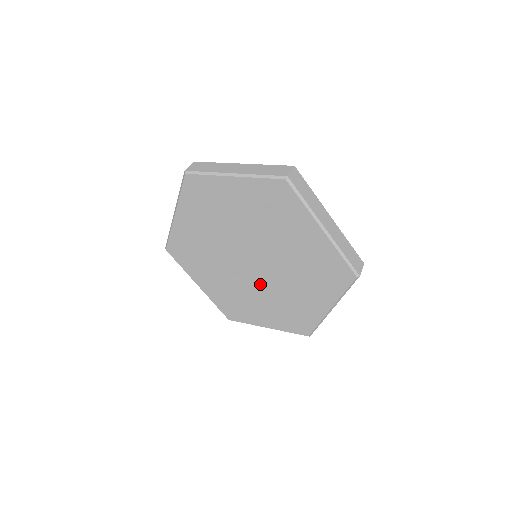
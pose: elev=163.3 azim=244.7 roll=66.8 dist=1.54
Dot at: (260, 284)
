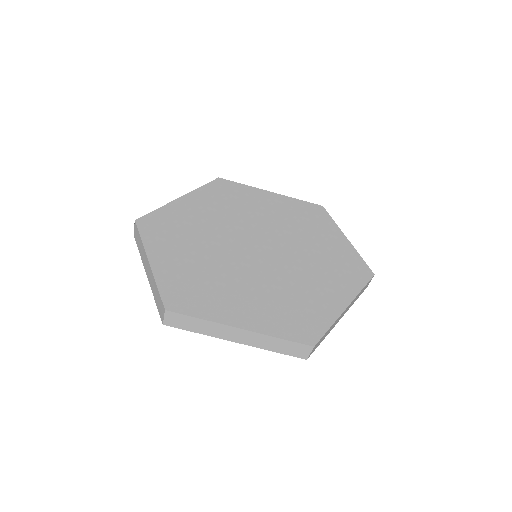
Dot at: occluded
